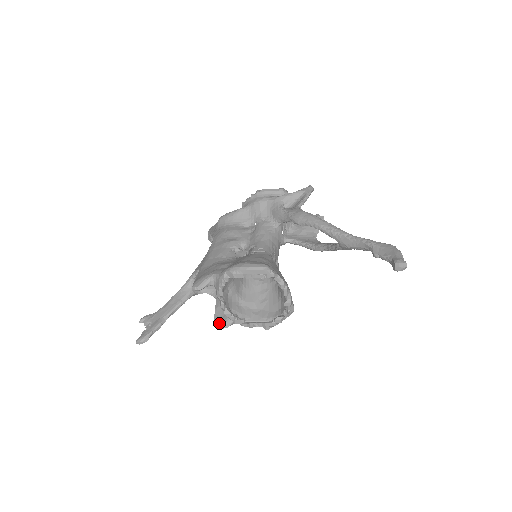
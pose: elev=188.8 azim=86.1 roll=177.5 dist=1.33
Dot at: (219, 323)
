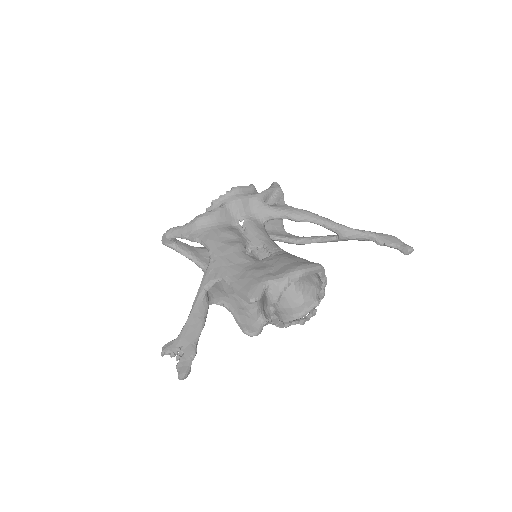
Dot at: (252, 331)
